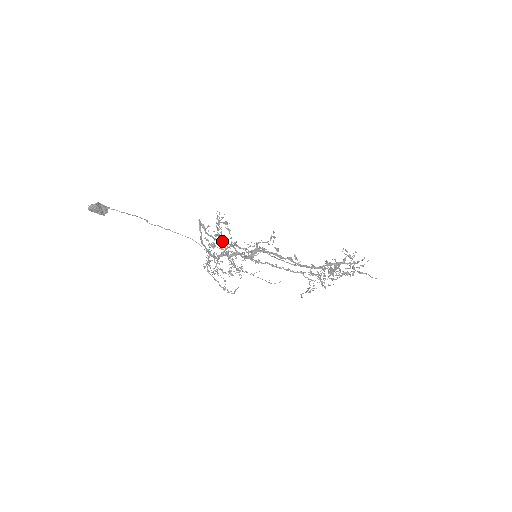
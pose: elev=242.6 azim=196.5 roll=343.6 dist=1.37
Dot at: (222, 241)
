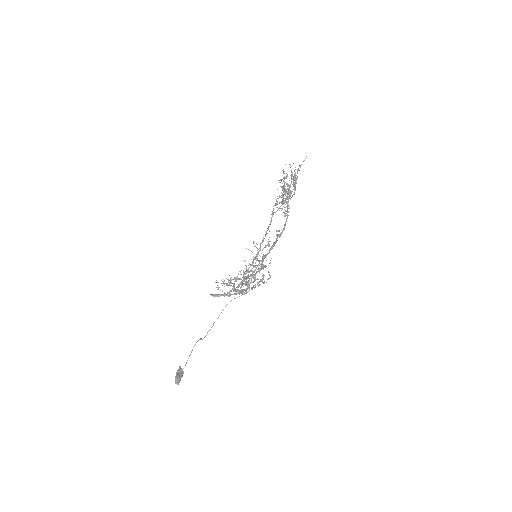
Dot at: occluded
